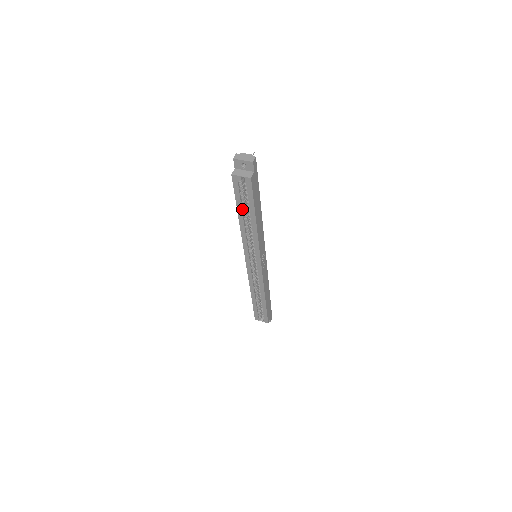
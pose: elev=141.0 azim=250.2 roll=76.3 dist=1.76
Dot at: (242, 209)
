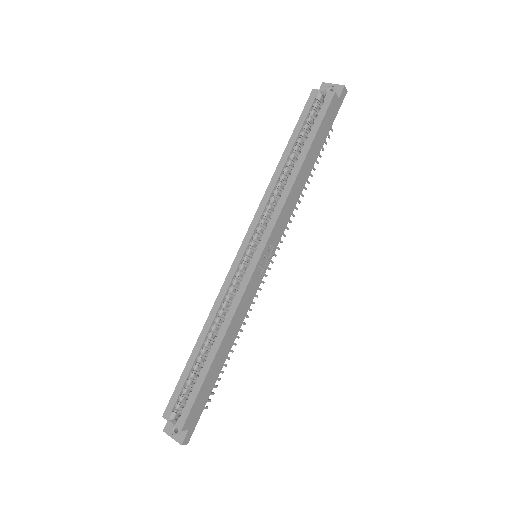
Dot at: (294, 144)
